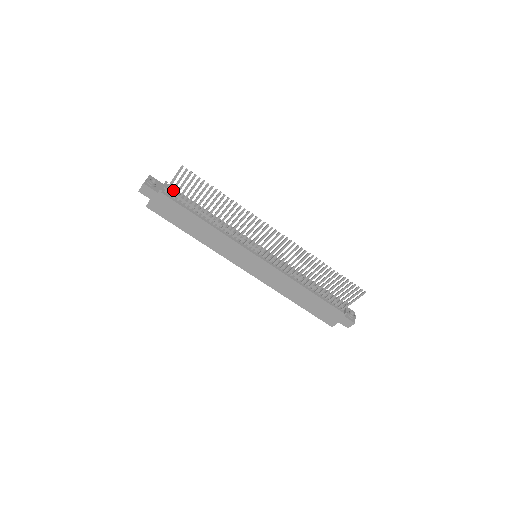
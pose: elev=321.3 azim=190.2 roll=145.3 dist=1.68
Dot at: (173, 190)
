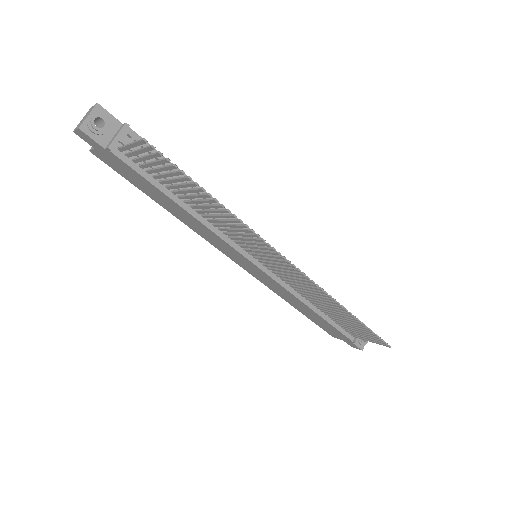
Dot at: (132, 154)
